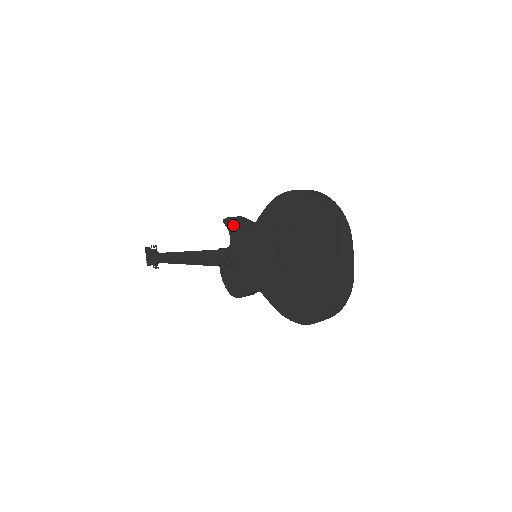
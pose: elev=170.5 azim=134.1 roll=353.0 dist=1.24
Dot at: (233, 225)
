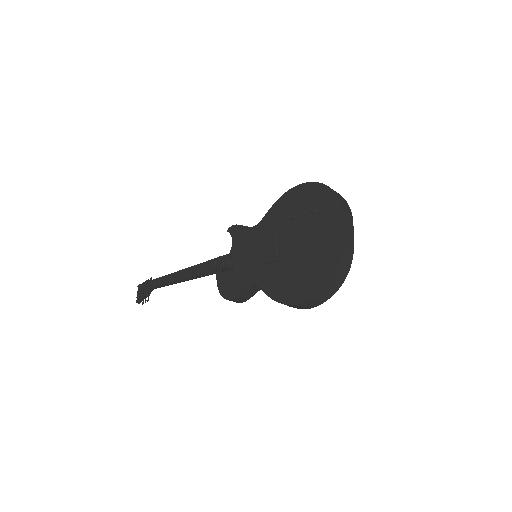
Dot at: (237, 230)
